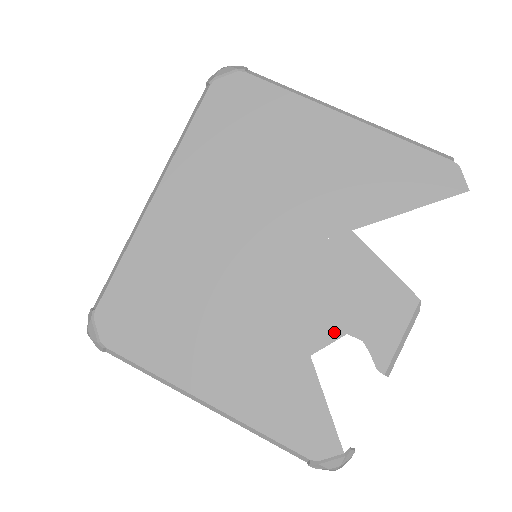
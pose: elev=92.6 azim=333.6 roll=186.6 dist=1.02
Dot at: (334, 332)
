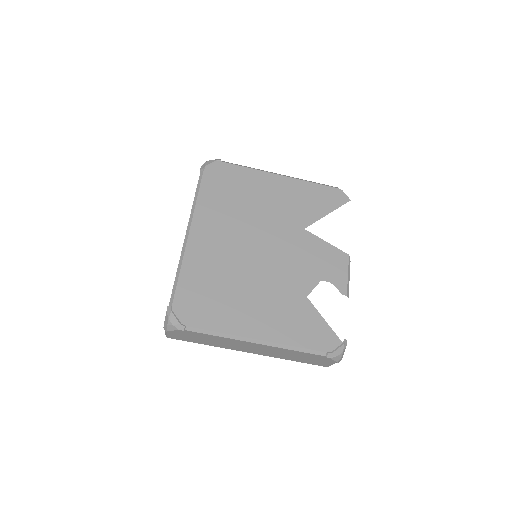
Dot at: (314, 281)
